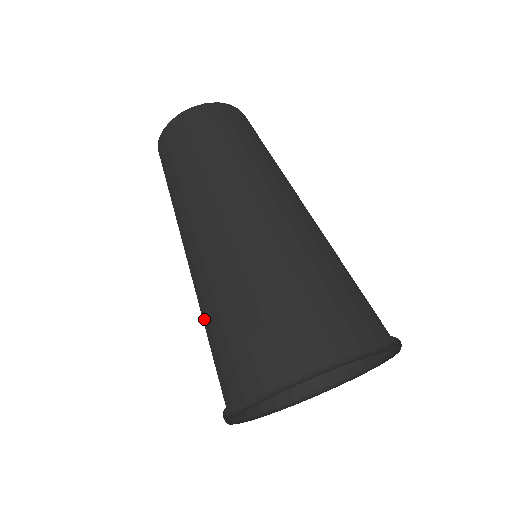
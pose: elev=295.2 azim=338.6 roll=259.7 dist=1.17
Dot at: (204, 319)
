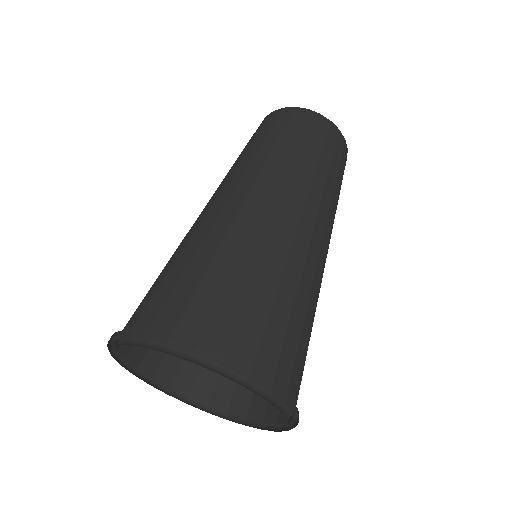
Dot at: occluded
